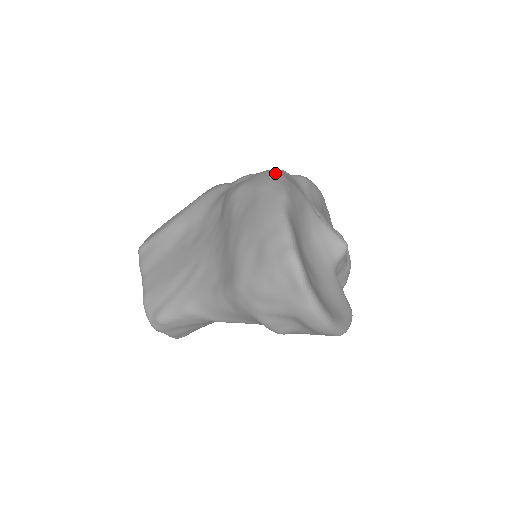
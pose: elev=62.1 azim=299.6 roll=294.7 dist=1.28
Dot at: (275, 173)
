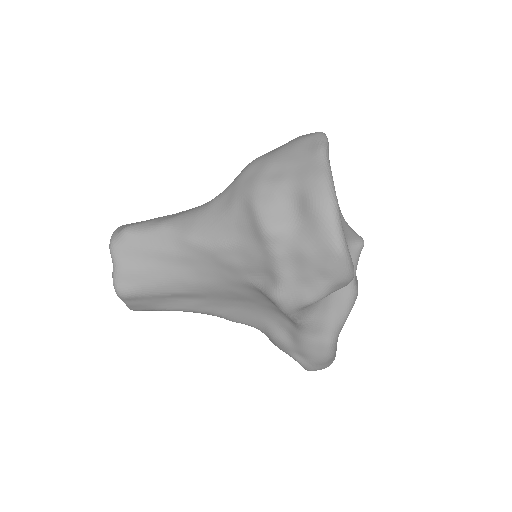
Dot at: occluded
